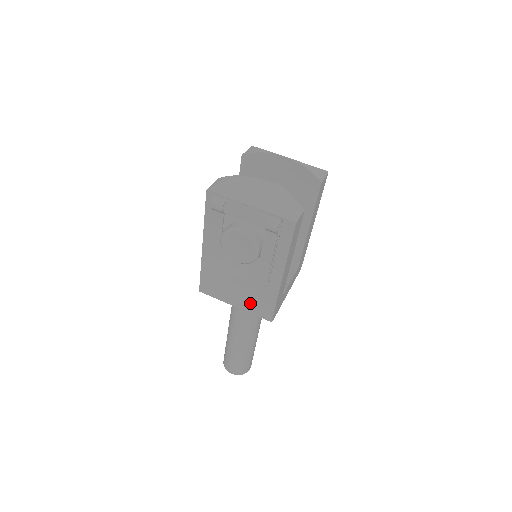
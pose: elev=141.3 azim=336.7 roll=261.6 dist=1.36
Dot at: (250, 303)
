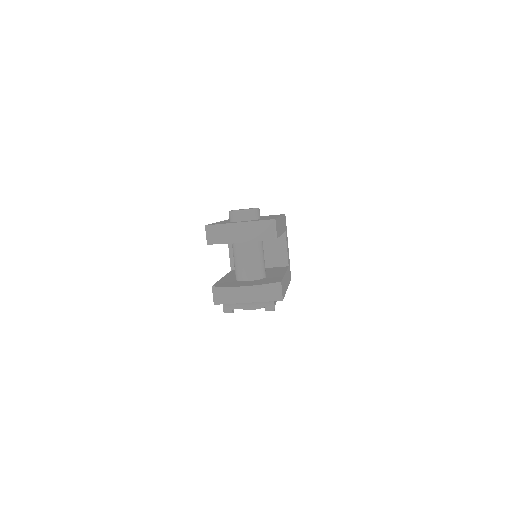
Dot at: occluded
